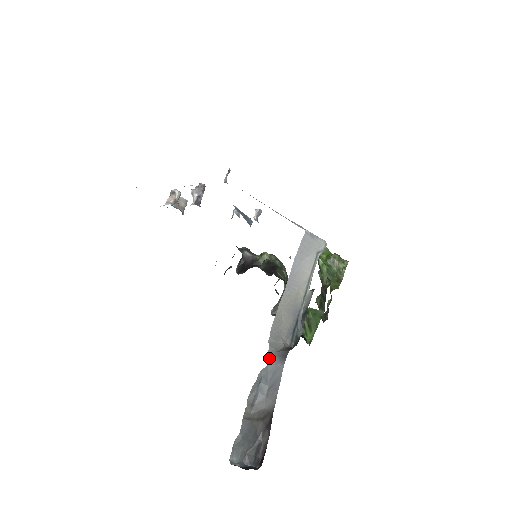
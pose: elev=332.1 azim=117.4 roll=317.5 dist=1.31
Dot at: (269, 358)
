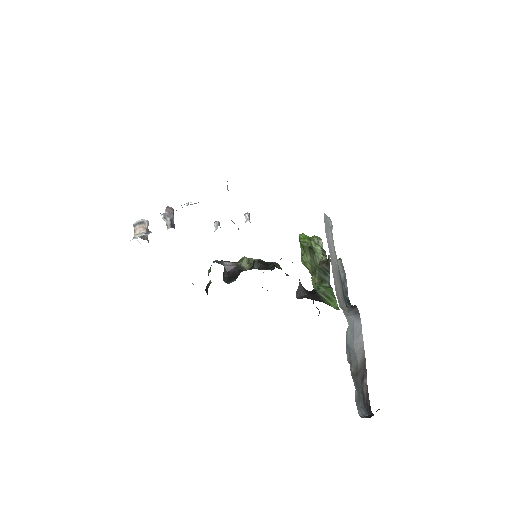
Dot at: (347, 319)
